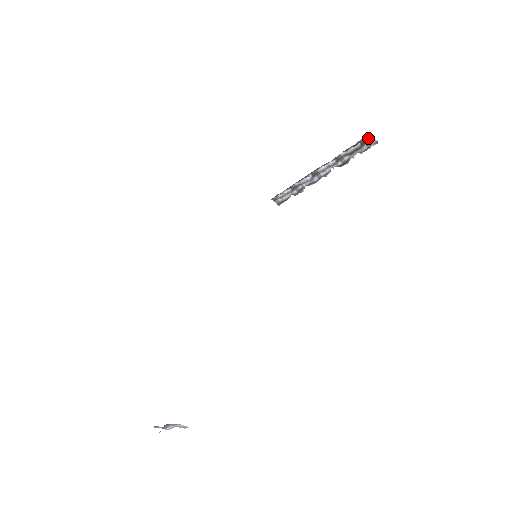
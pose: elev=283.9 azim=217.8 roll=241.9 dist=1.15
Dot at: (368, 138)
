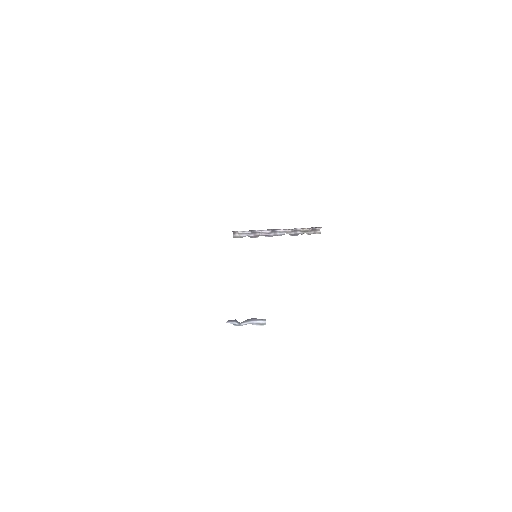
Dot at: (317, 228)
